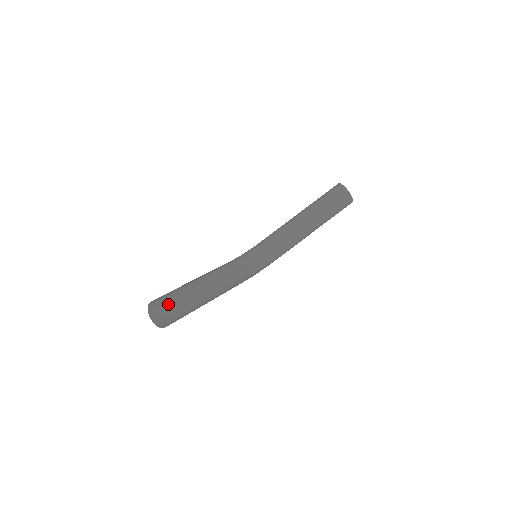
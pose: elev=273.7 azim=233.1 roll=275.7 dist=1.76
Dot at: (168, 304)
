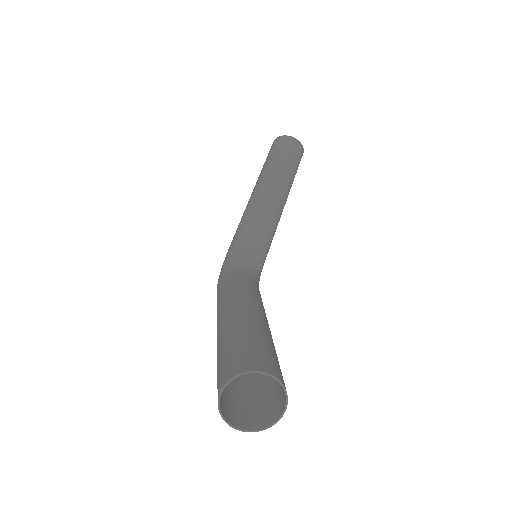
Dot at: (266, 364)
